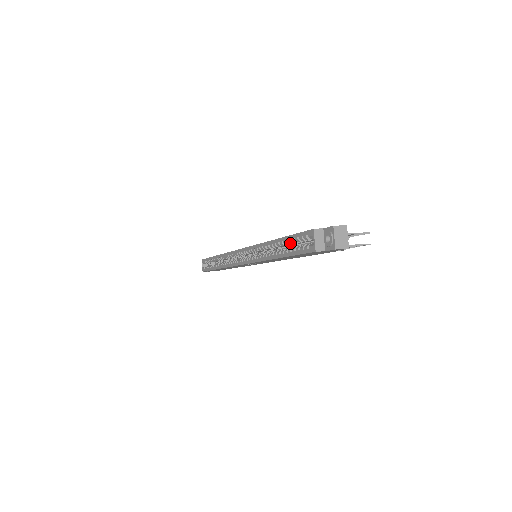
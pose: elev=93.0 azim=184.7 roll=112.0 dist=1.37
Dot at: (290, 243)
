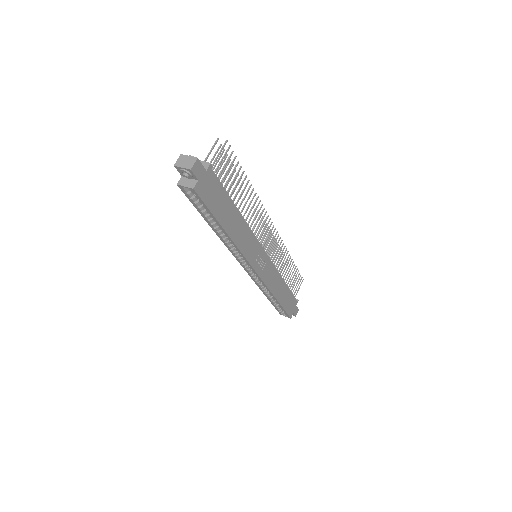
Dot at: (205, 213)
